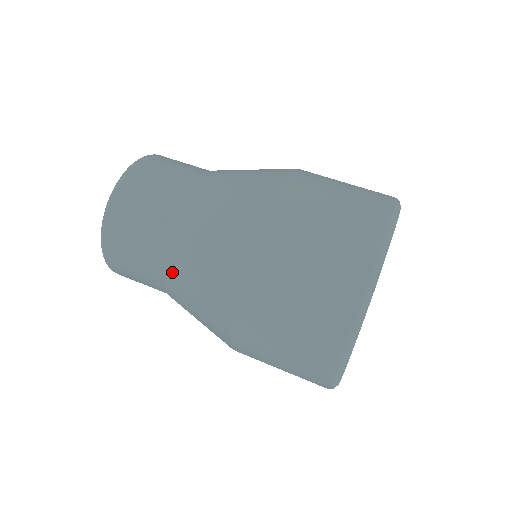
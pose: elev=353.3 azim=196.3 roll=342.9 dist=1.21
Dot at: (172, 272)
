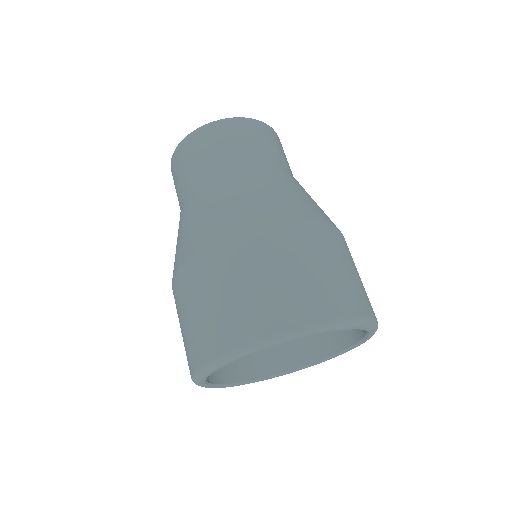
Dot at: (185, 210)
